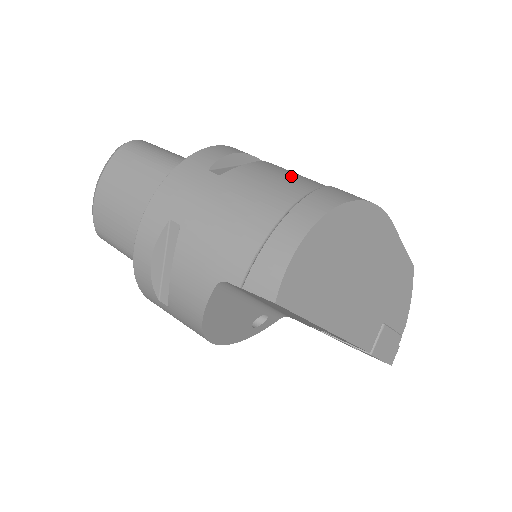
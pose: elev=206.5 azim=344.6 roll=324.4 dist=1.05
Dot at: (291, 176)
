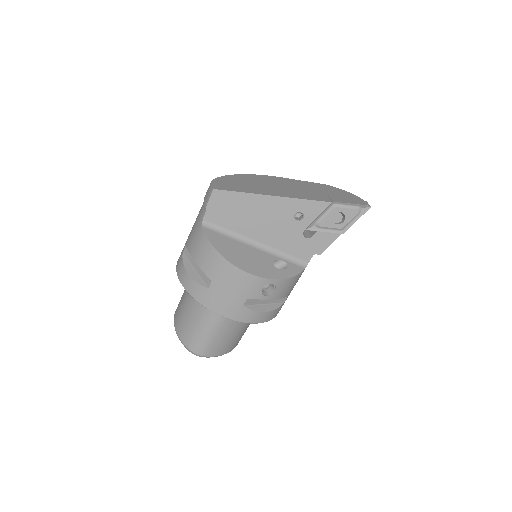
Dot at: occluded
